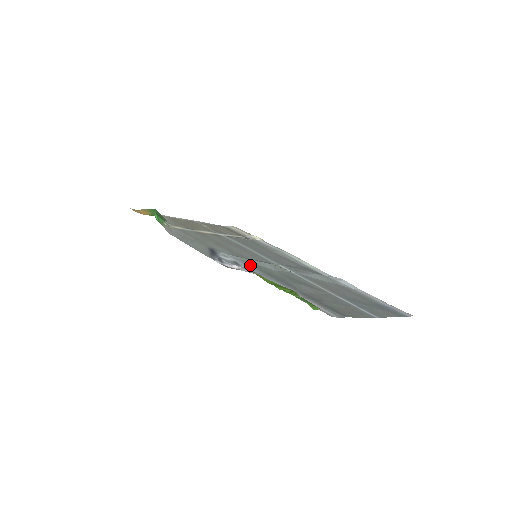
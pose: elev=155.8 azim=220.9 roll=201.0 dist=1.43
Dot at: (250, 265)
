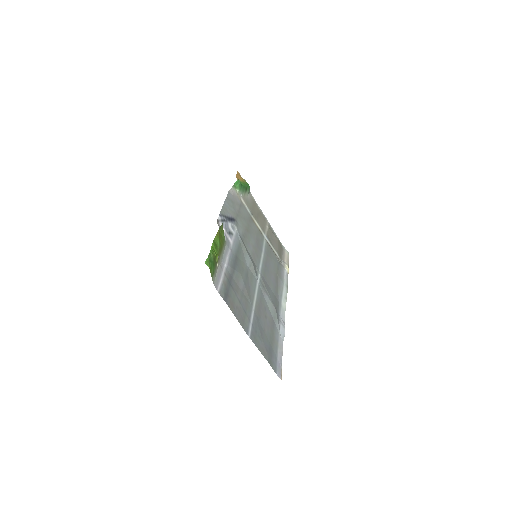
Dot at: (237, 245)
